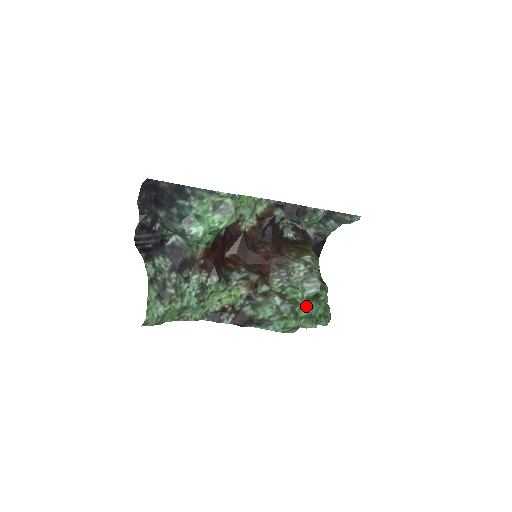
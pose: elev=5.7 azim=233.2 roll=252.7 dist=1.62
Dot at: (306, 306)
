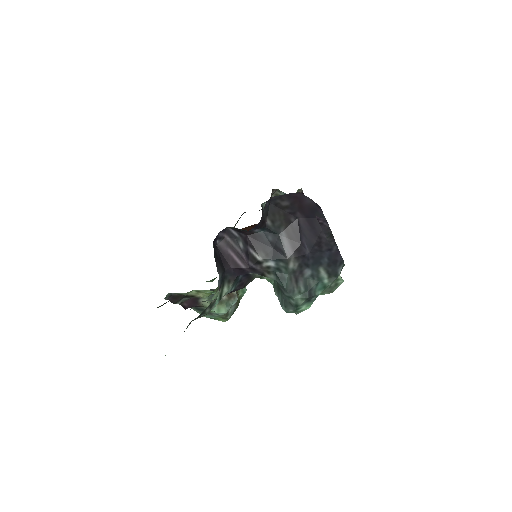
Dot at: occluded
